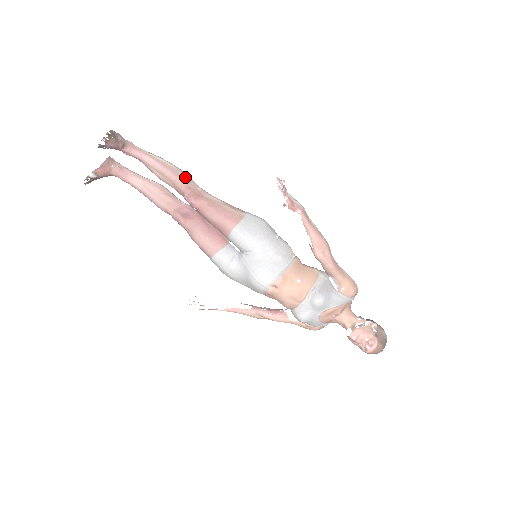
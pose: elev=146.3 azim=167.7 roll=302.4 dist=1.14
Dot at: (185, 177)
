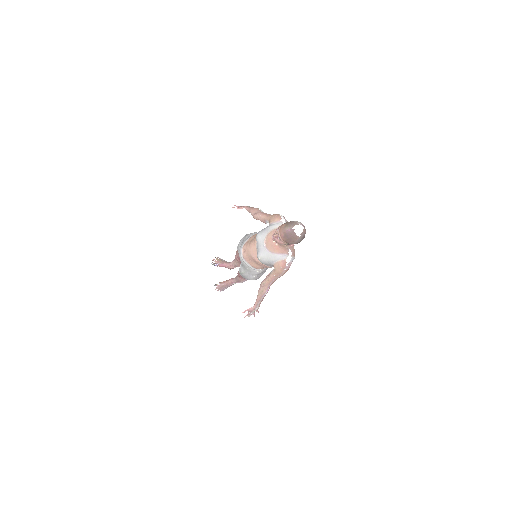
Dot at: occluded
